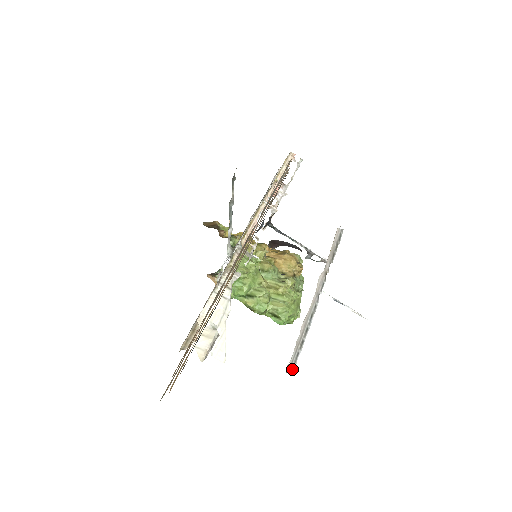
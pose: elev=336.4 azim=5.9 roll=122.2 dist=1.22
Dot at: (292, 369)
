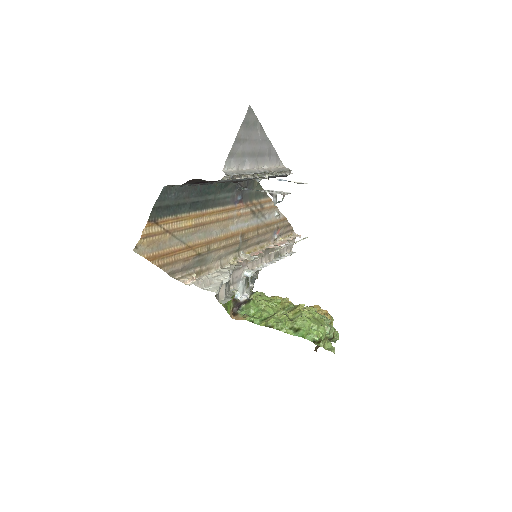
Dot at: (225, 174)
